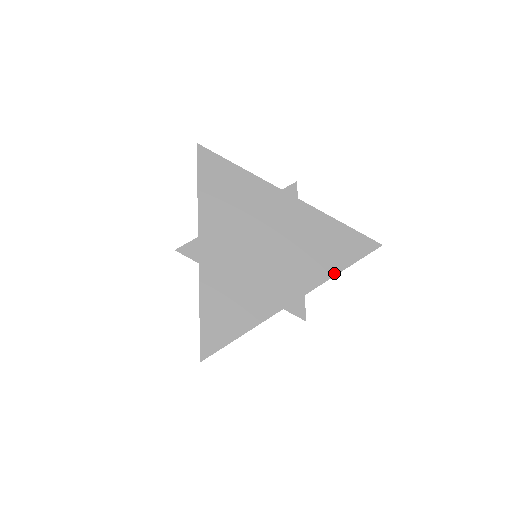
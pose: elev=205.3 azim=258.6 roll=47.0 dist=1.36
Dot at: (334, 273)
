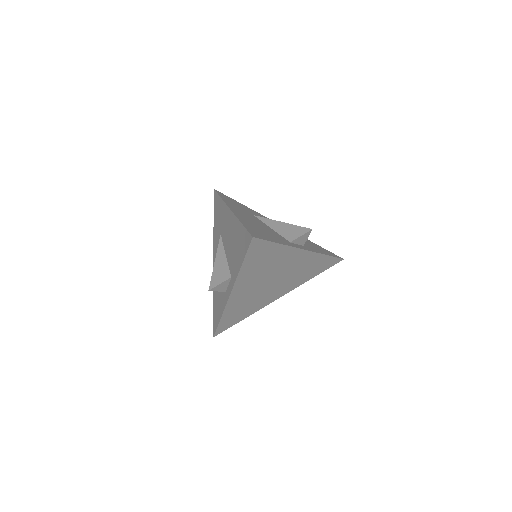
Dot at: (307, 280)
